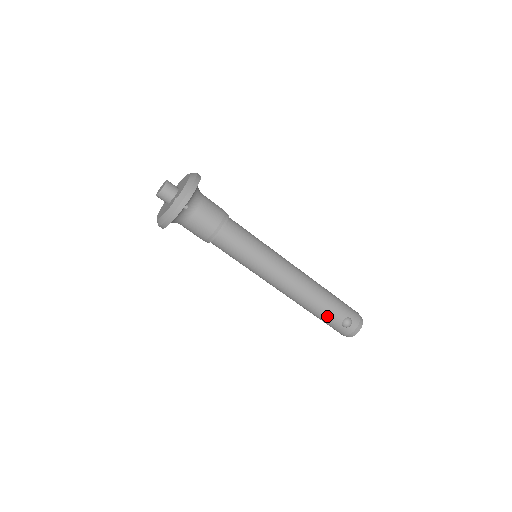
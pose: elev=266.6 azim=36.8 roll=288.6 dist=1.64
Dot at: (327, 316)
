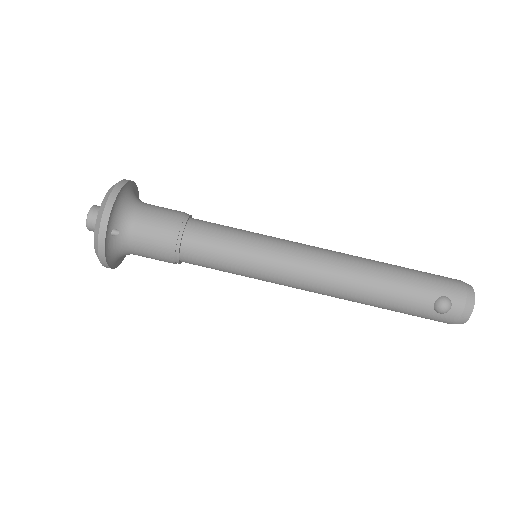
Dot at: (403, 306)
